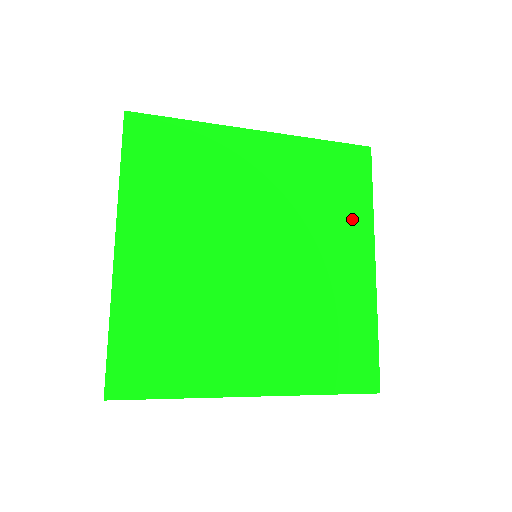
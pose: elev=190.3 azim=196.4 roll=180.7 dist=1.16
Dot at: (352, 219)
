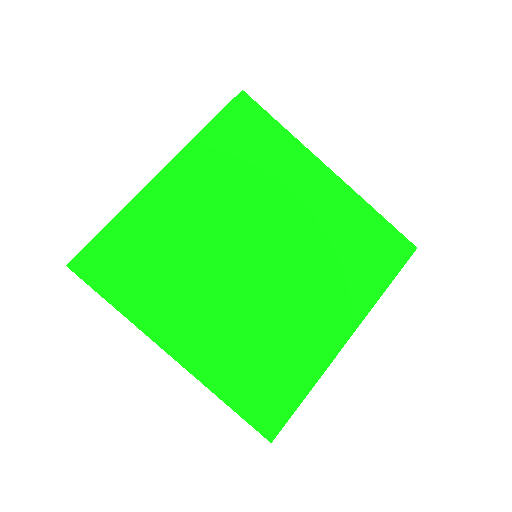
Dot at: (285, 157)
